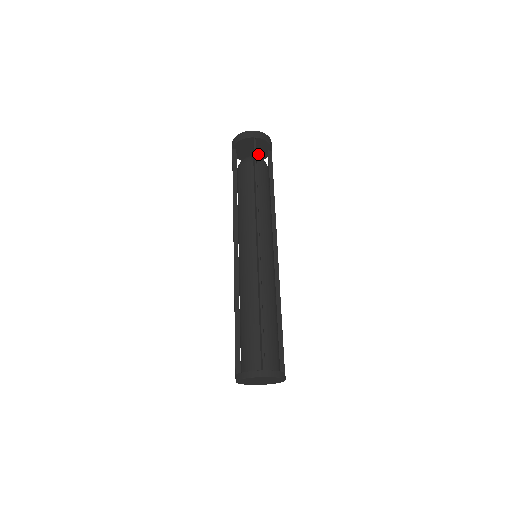
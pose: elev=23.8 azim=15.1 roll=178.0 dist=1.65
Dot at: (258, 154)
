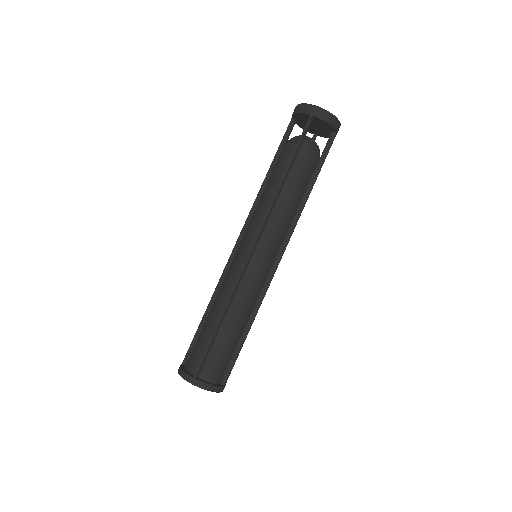
Dot at: (322, 131)
